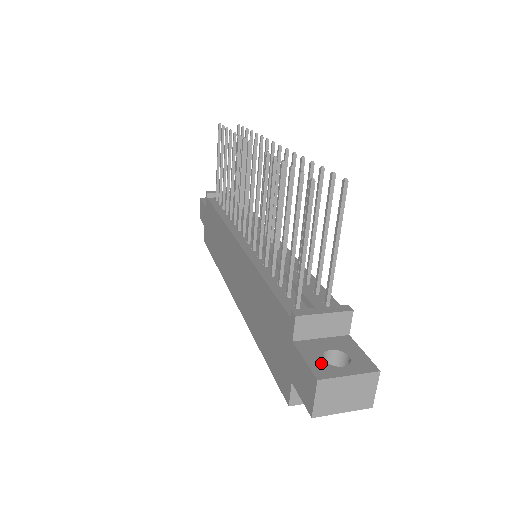
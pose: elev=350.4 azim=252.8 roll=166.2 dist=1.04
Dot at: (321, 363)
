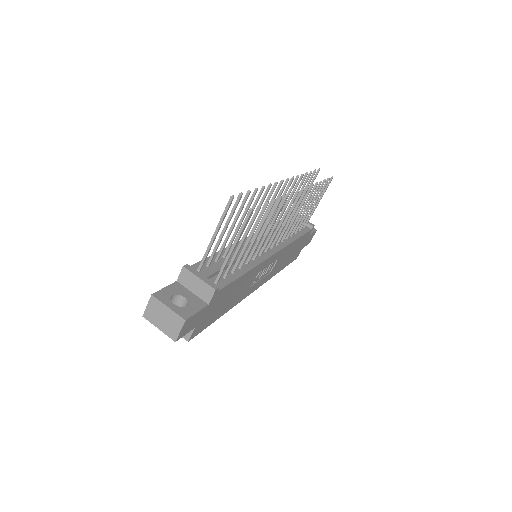
Dot at: (168, 294)
